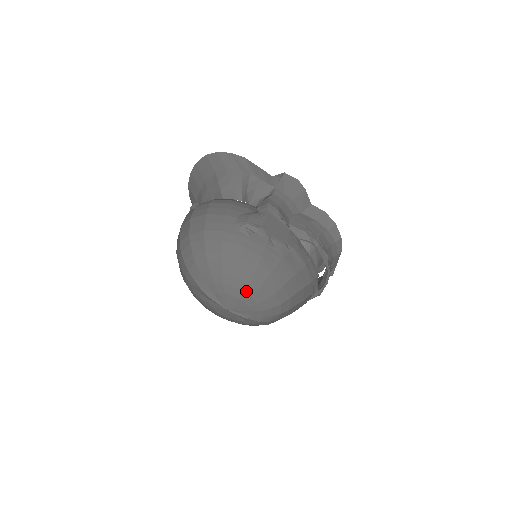
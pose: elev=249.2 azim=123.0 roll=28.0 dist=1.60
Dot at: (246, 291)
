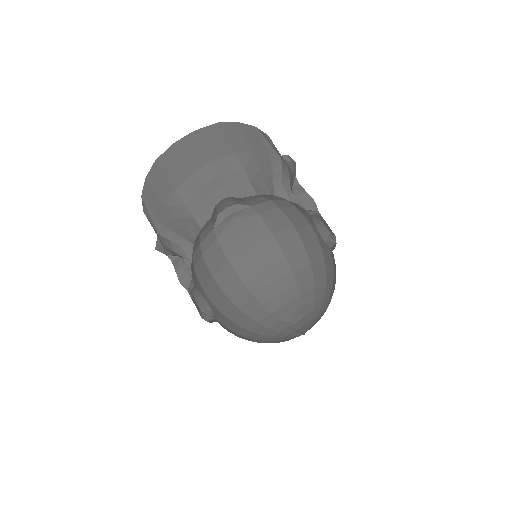
Dot at: occluded
